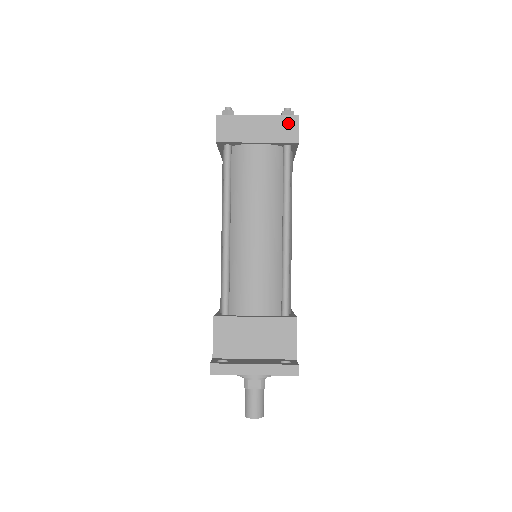
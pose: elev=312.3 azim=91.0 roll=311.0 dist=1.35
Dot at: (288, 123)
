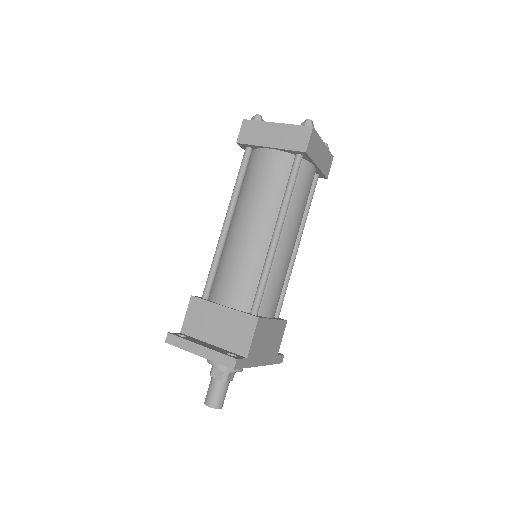
Dot at: (301, 133)
